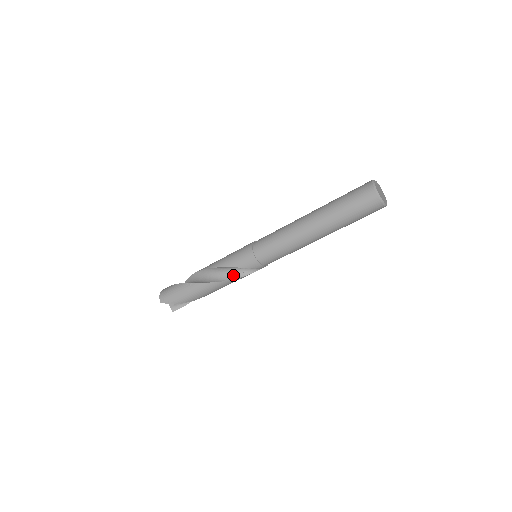
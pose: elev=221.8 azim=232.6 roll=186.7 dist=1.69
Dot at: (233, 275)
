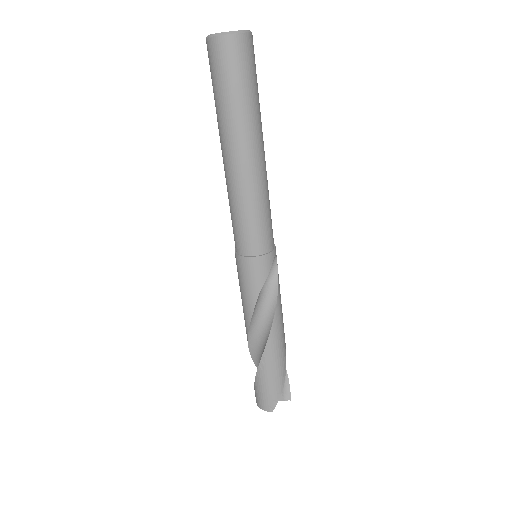
Dot at: (271, 298)
